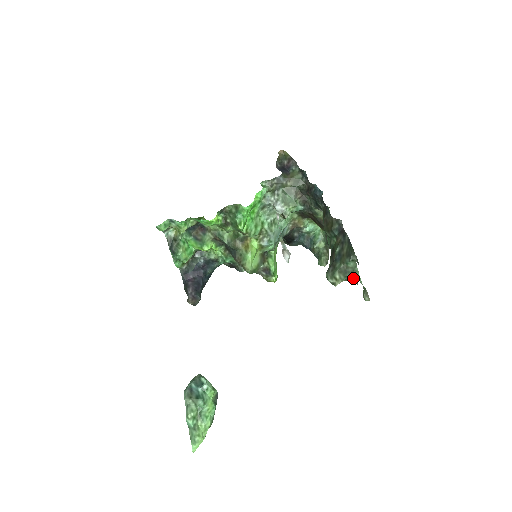
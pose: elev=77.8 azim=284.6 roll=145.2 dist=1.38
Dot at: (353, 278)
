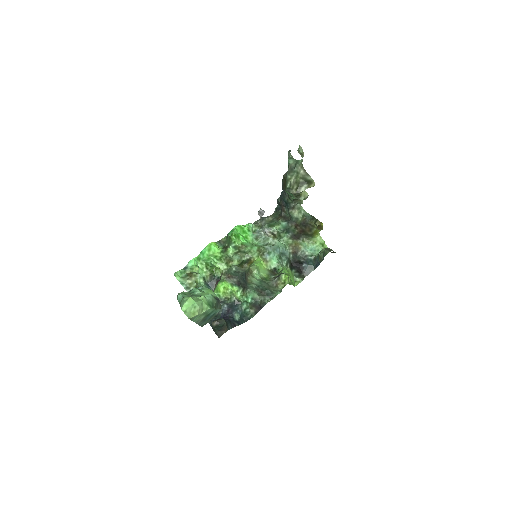
Dot at: (306, 177)
